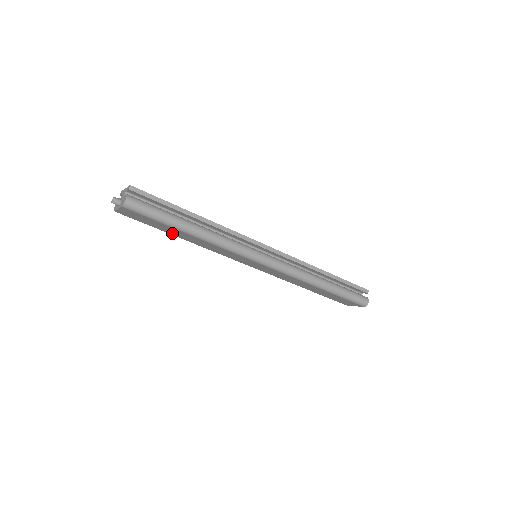
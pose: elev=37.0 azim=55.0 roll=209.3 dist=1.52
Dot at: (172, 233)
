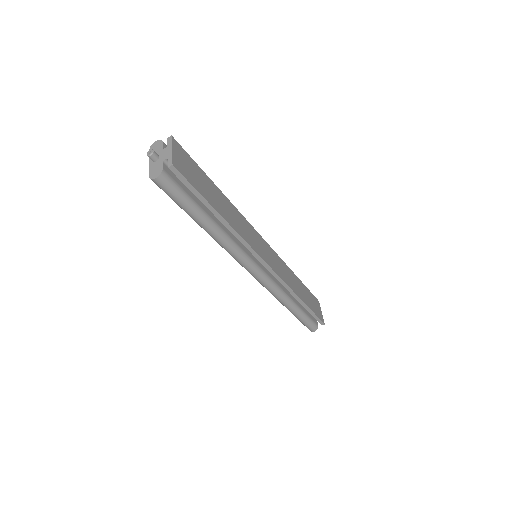
Dot at: occluded
